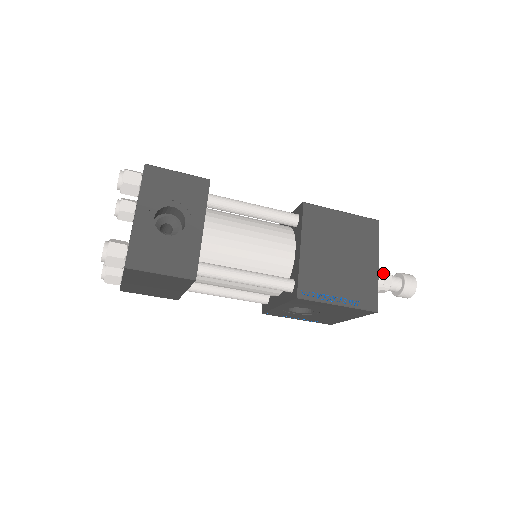
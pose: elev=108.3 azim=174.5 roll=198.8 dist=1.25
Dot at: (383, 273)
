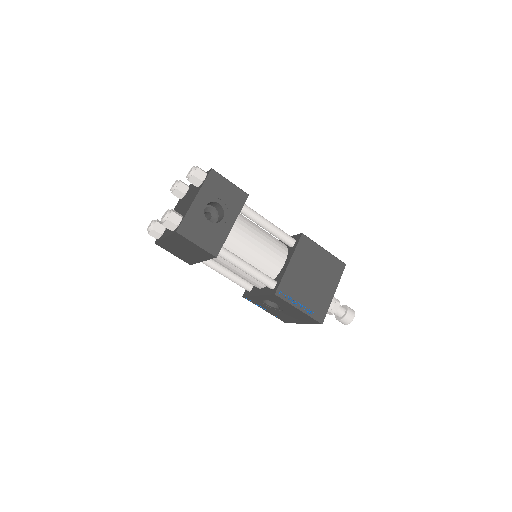
Dot at: (335, 301)
